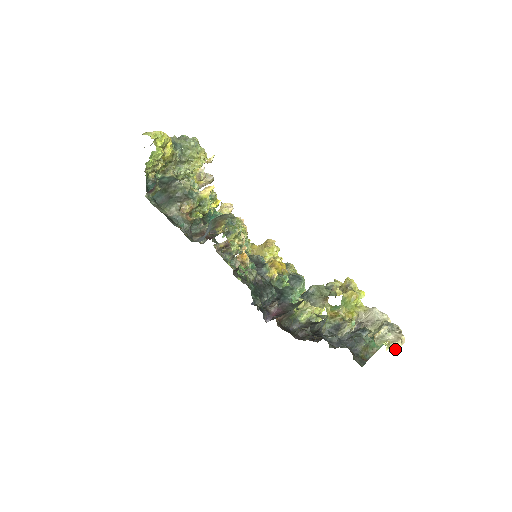
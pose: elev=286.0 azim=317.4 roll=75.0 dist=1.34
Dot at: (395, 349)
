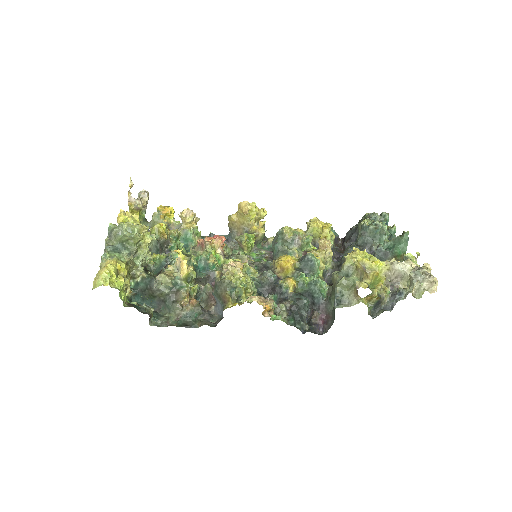
Dot at: occluded
